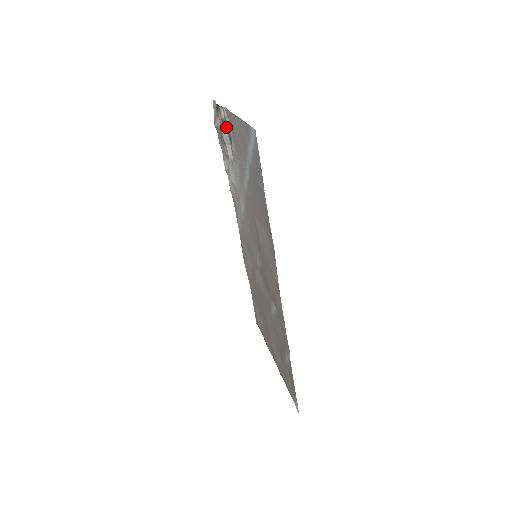
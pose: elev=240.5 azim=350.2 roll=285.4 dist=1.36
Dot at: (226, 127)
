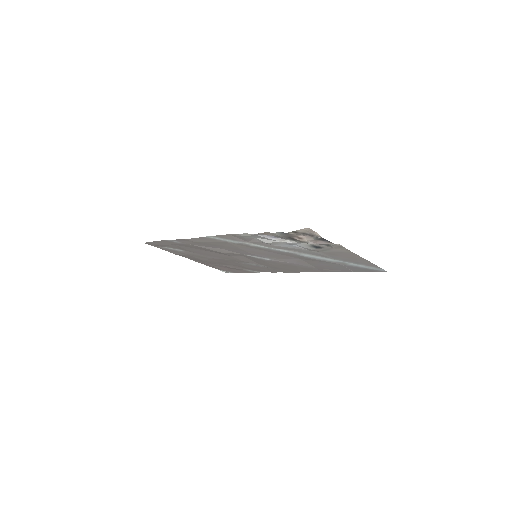
Dot at: (320, 244)
